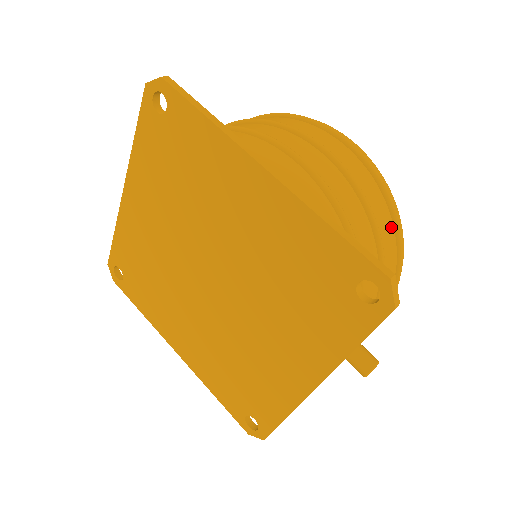
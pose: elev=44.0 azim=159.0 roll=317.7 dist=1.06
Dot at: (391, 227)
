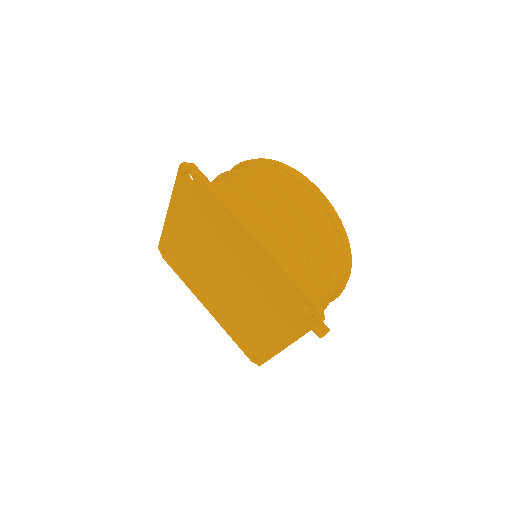
Dot at: (341, 251)
